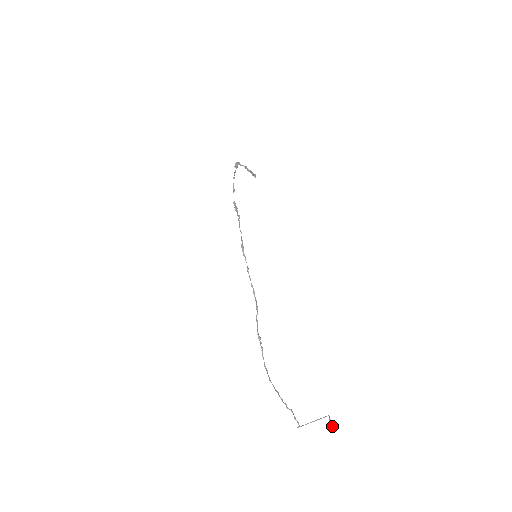
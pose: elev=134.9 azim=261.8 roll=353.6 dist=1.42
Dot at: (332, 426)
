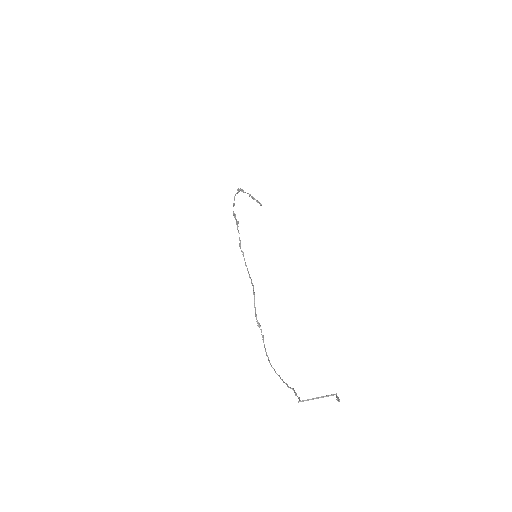
Dot at: (338, 400)
